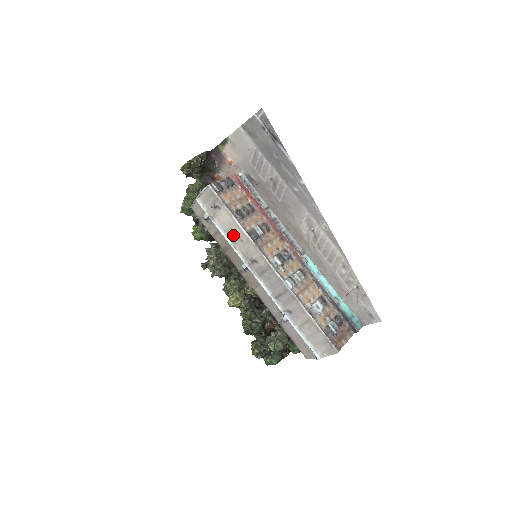
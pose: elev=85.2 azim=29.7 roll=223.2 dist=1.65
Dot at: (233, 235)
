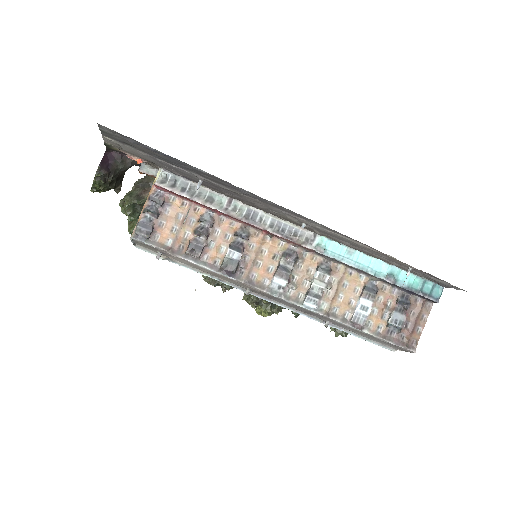
Dot at: (207, 272)
